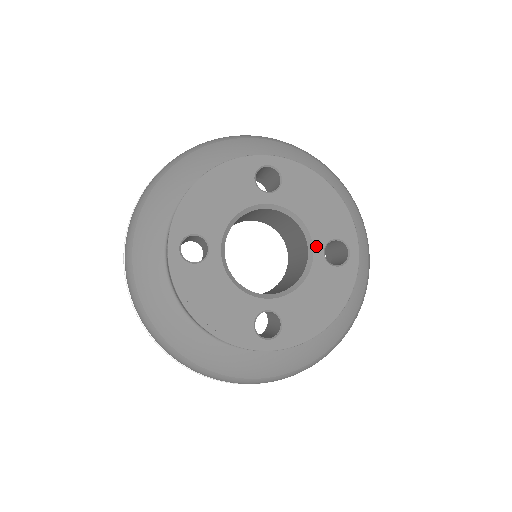
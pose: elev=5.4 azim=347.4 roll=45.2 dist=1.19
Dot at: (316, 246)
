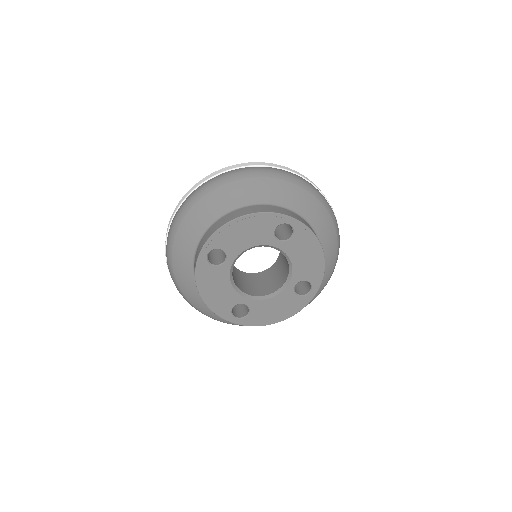
Dot at: (292, 281)
